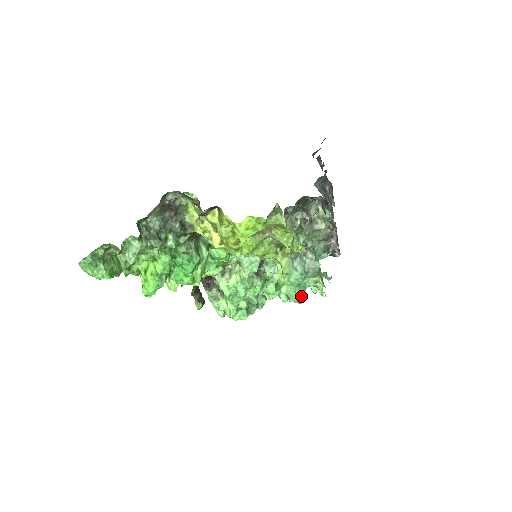
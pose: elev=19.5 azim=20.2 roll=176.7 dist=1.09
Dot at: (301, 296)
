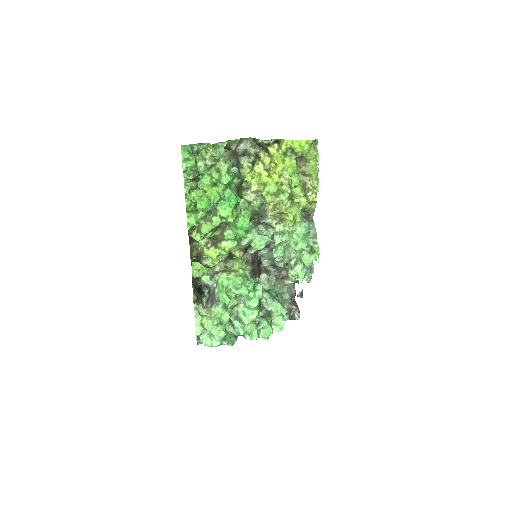
Dot at: (306, 241)
